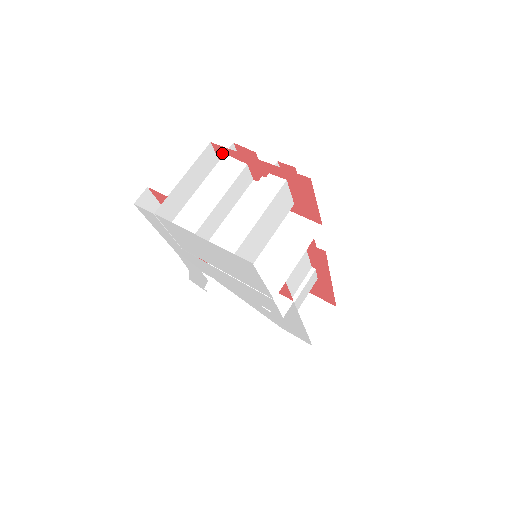
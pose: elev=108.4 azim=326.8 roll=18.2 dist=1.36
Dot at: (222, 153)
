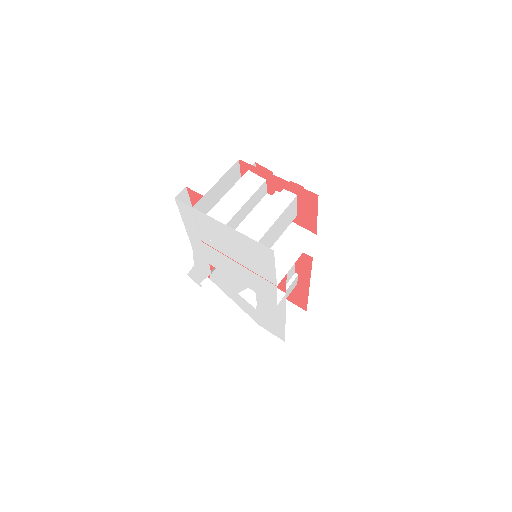
Dot at: (246, 169)
